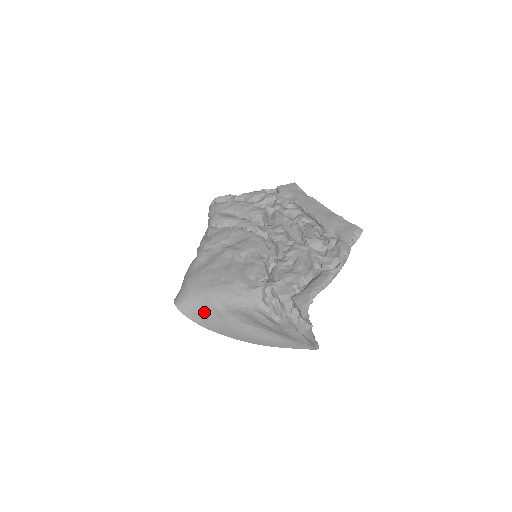
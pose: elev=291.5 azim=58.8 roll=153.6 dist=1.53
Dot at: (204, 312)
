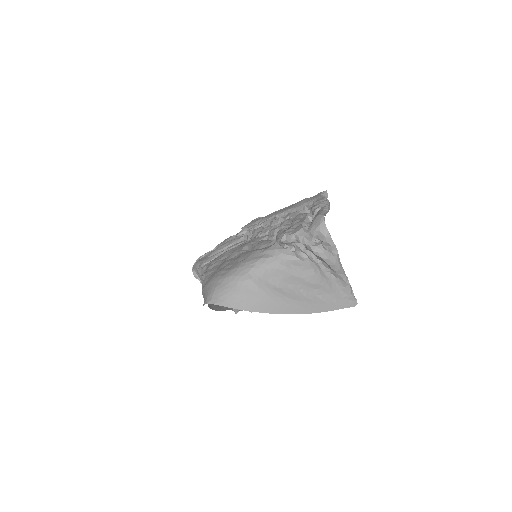
Dot at: (238, 291)
